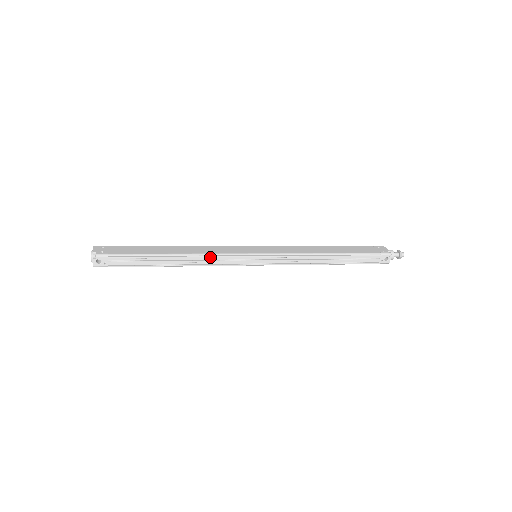
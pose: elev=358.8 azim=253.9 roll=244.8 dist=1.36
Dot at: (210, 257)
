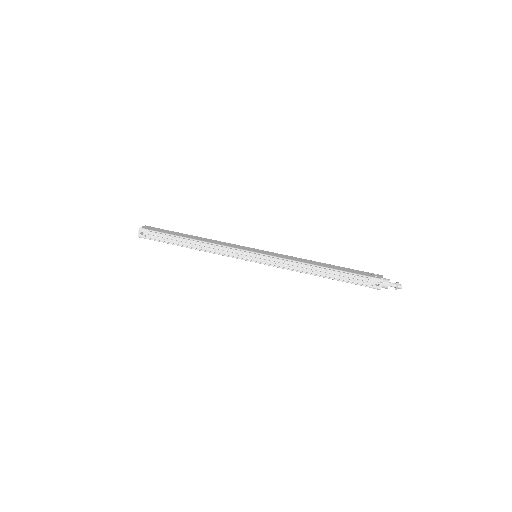
Dot at: (215, 246)
